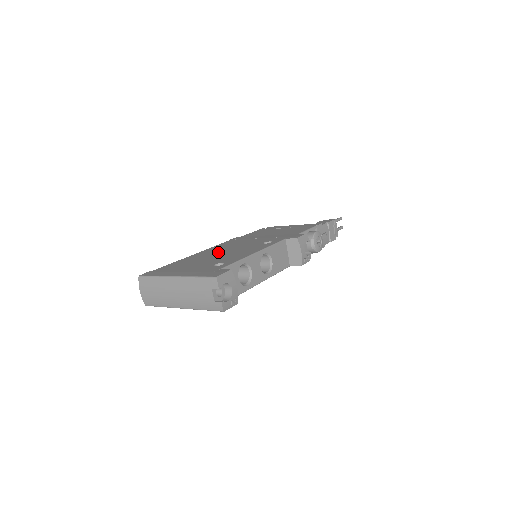
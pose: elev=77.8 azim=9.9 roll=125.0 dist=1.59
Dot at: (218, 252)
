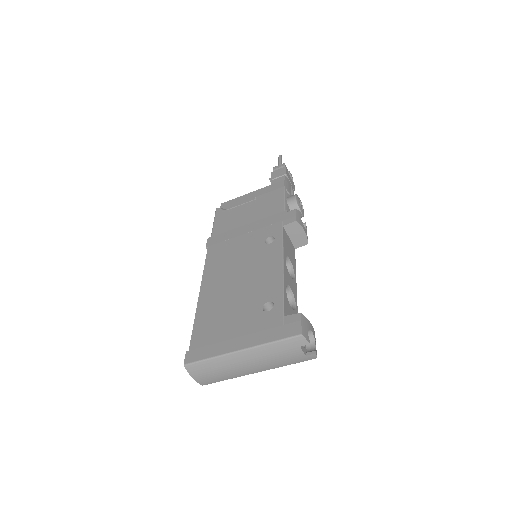
Dot at: (229, 280)
